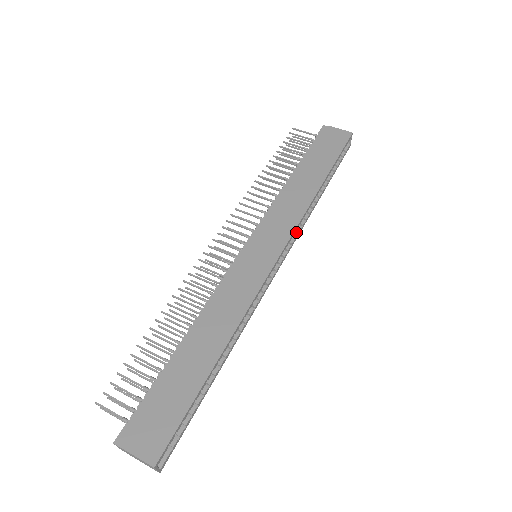
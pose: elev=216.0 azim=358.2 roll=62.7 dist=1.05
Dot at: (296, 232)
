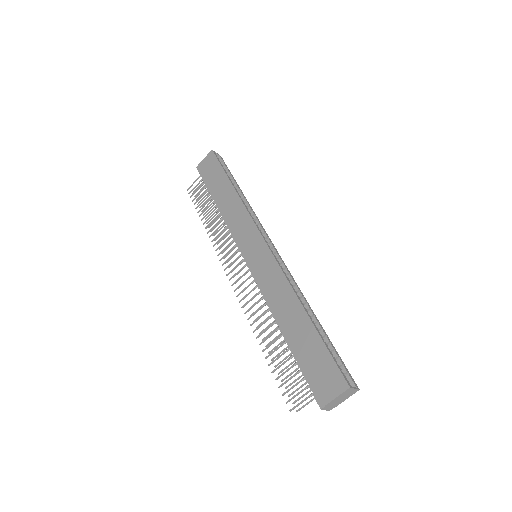
Dot at: (256, 221)
